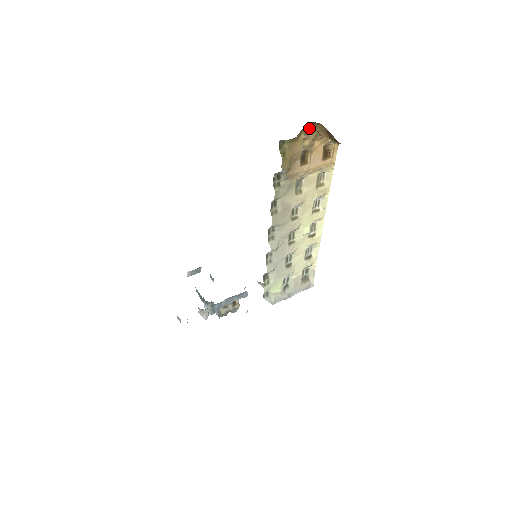
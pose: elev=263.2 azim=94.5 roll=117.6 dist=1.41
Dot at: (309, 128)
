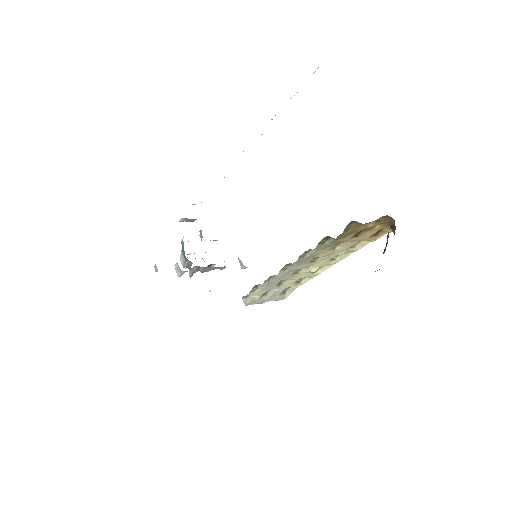
Dot at: (382, 217)
